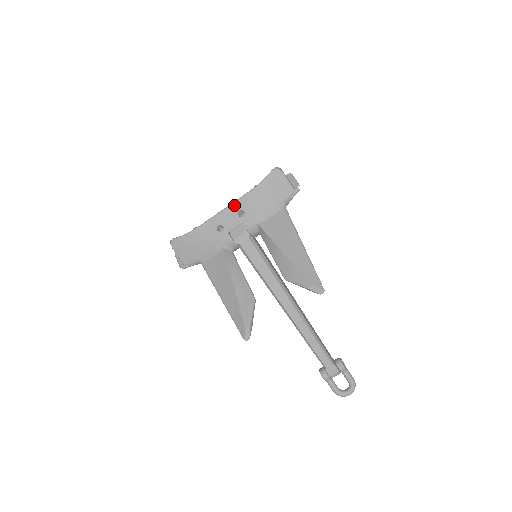
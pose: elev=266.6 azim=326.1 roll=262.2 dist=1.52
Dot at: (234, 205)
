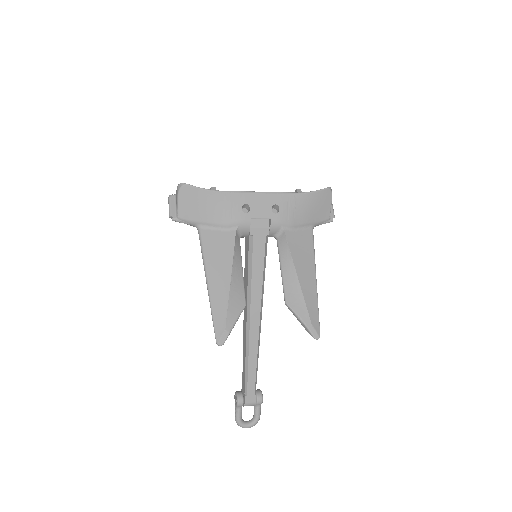
Dot at: (274, 195)
